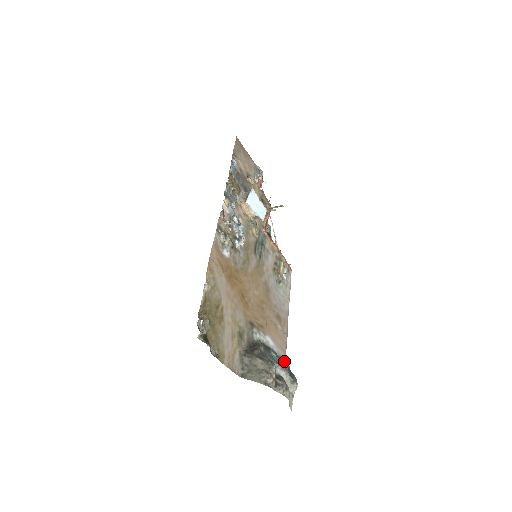
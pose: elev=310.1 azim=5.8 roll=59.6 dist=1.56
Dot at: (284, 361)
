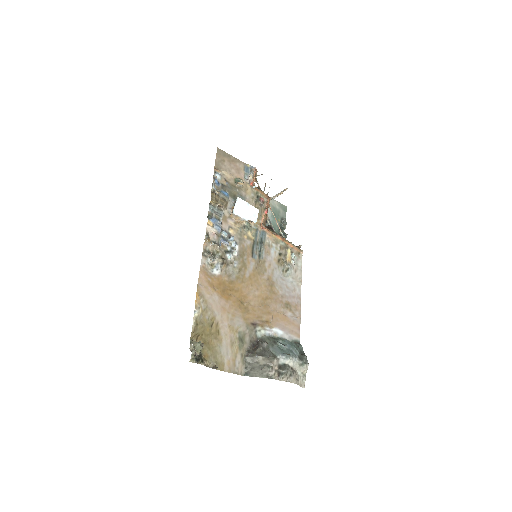
Dot at: (297, 344)
